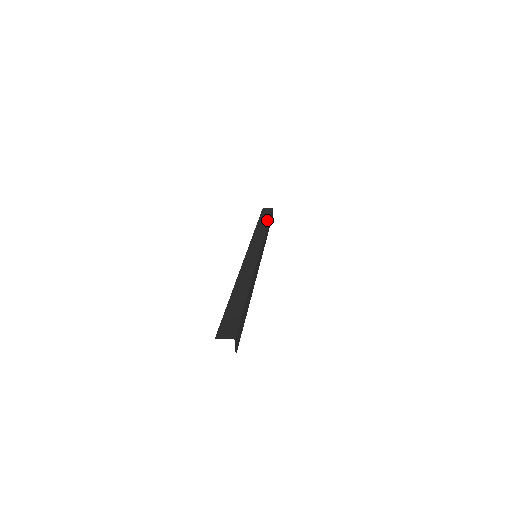
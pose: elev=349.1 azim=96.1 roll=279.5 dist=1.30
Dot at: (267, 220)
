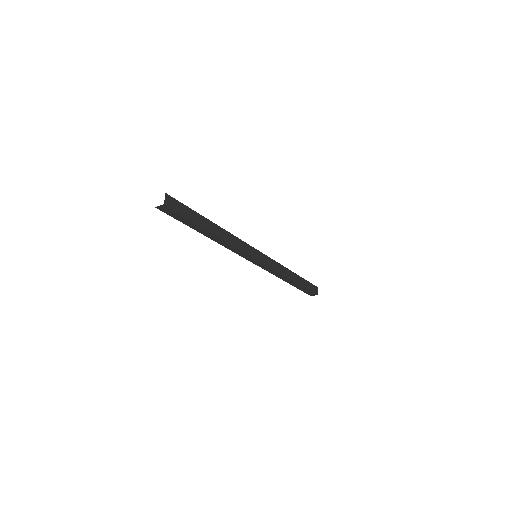
Dot at: (297, 275)
